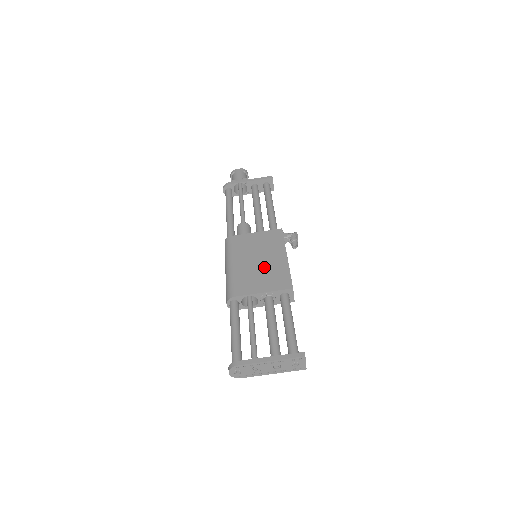
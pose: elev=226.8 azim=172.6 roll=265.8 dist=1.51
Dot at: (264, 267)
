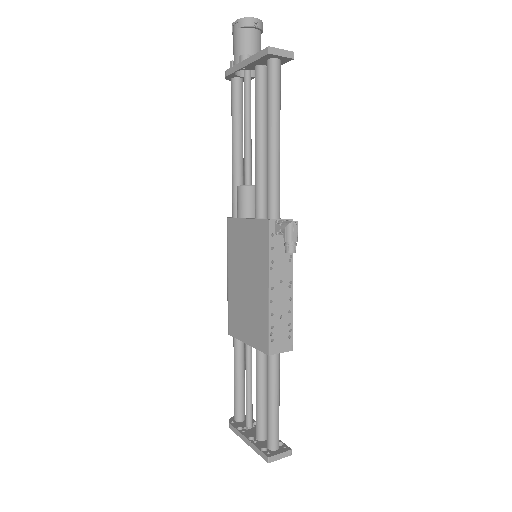
Dot at: (249, 299)
